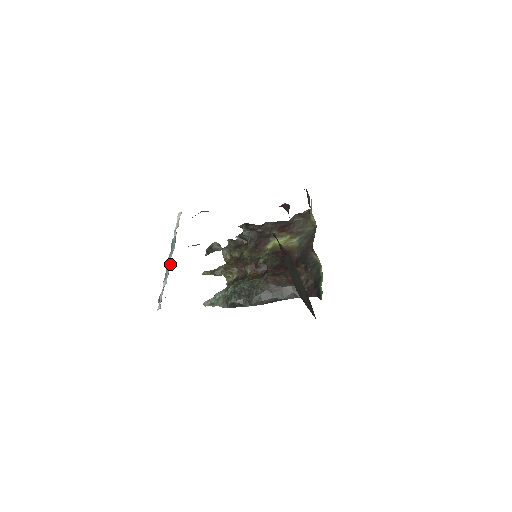
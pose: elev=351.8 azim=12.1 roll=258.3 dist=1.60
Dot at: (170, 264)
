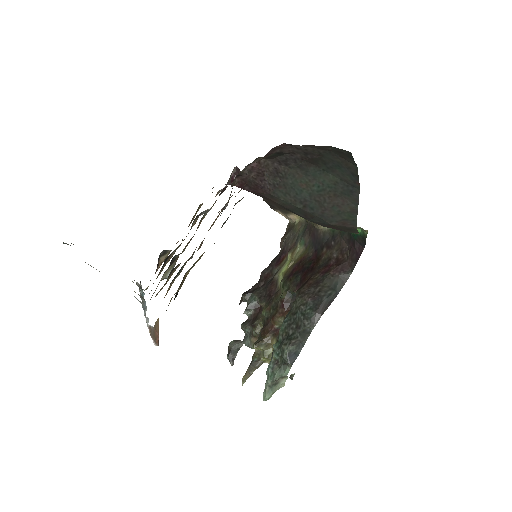
Dot at: (144, 300)
